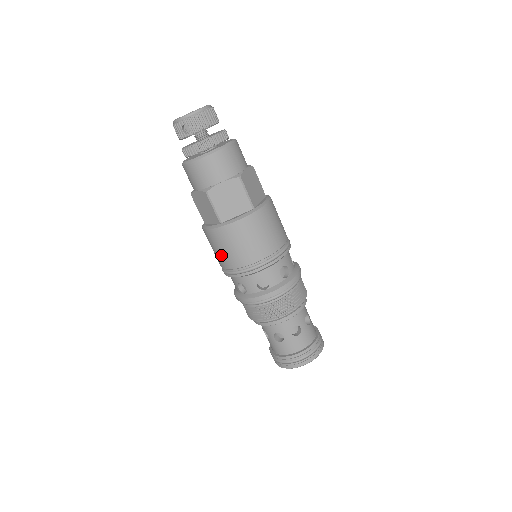
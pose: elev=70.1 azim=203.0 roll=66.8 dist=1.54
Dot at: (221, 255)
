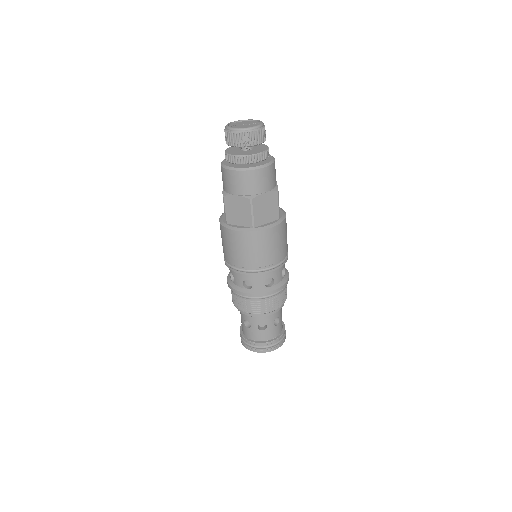
Dot at: (242, 255)
